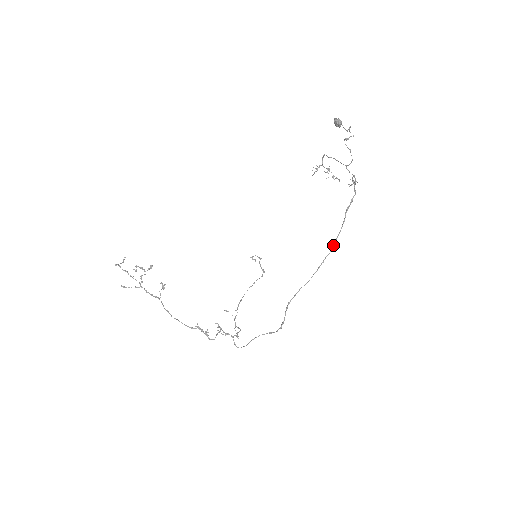
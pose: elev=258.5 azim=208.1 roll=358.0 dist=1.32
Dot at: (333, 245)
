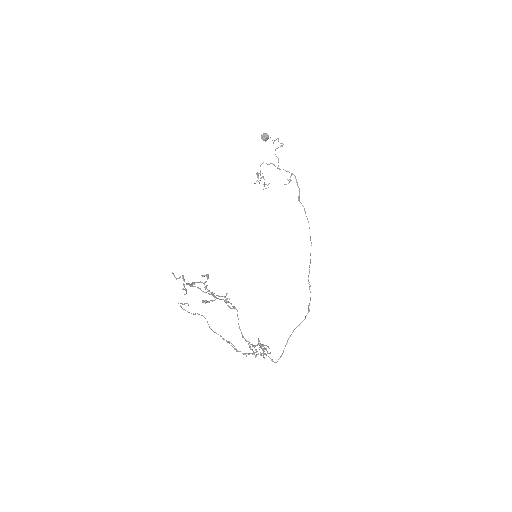
Dot at: occluded
